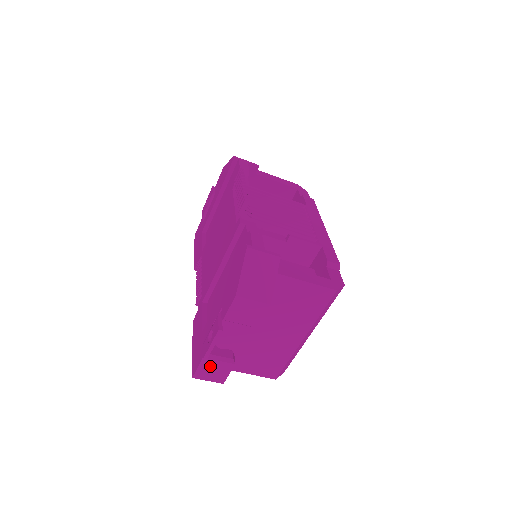
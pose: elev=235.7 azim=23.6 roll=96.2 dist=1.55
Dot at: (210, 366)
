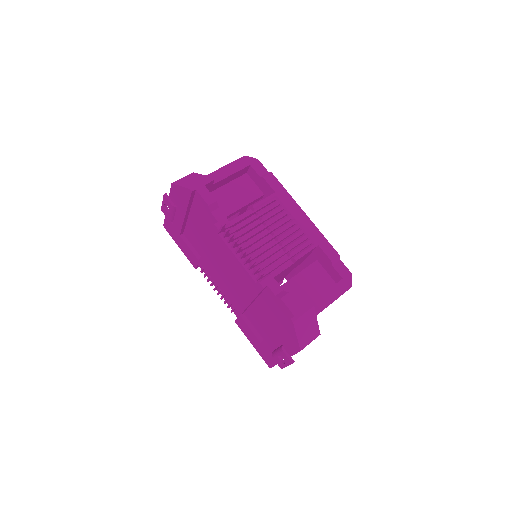
Dot at: occluded
